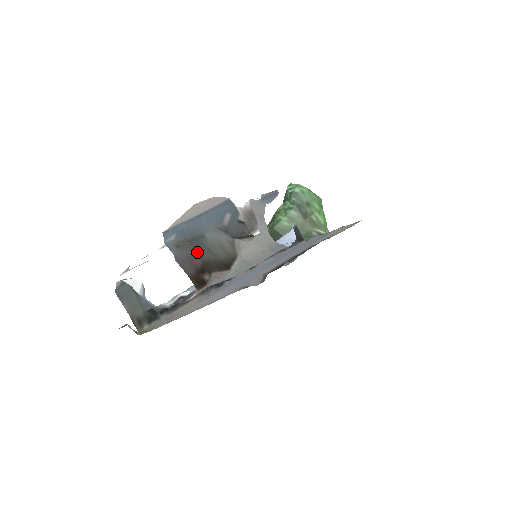
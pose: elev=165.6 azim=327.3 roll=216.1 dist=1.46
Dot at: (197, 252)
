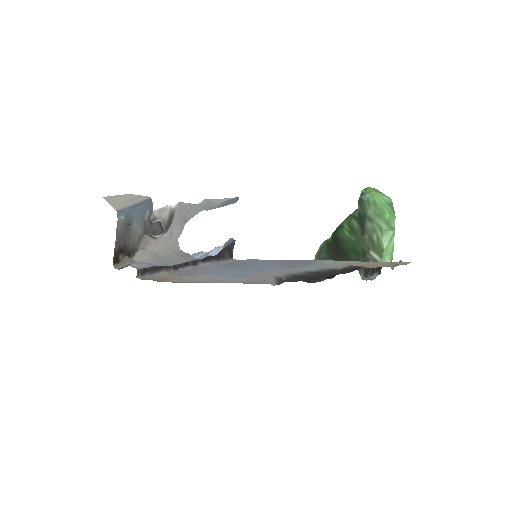
Dot at: (125, 235)
